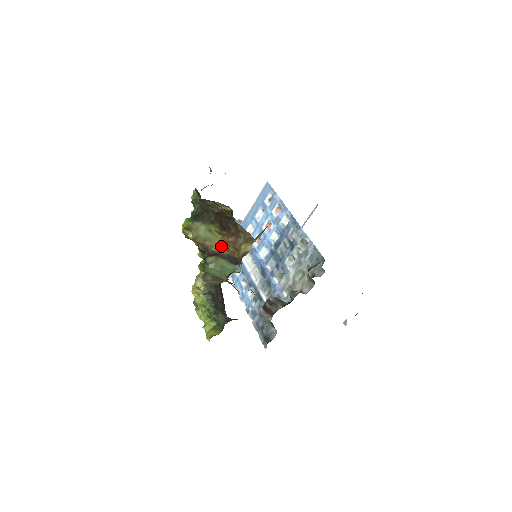
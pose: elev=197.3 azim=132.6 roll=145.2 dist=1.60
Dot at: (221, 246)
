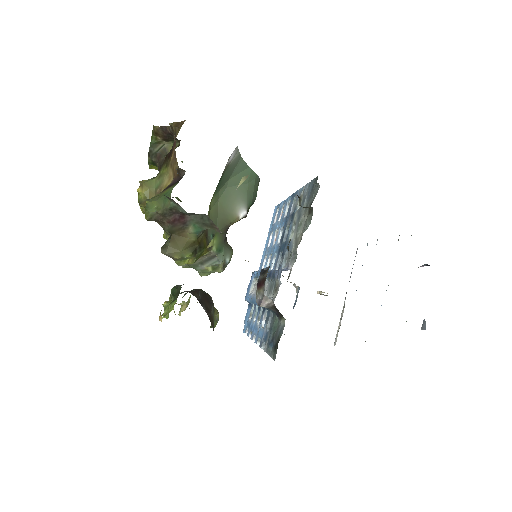
Dot at: (168, 179)
